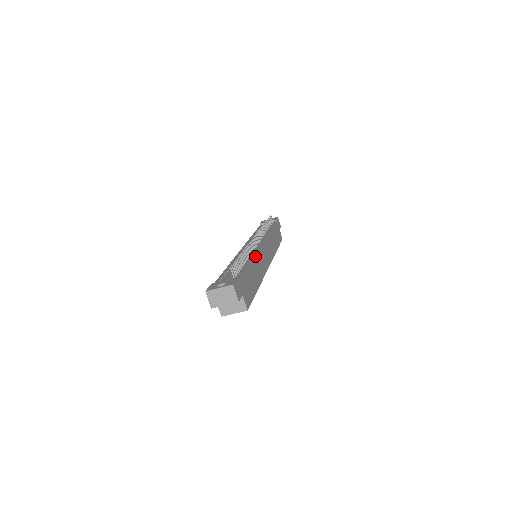
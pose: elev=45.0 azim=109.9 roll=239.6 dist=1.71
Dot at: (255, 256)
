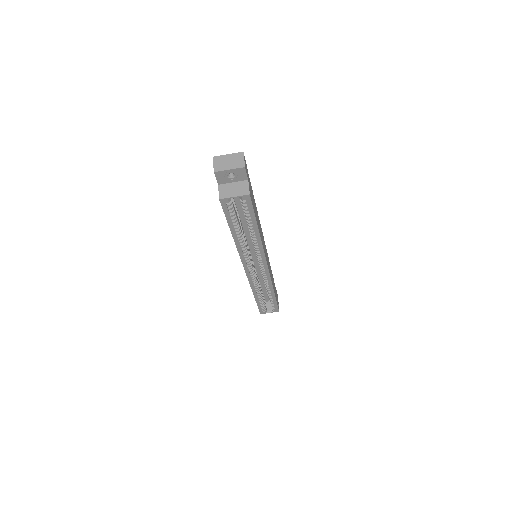
Dot at: occluded
